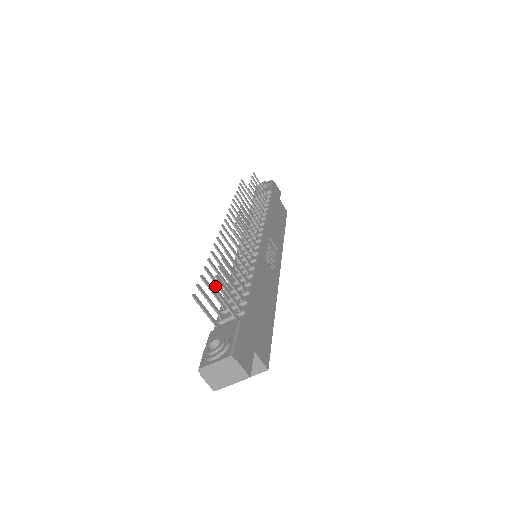
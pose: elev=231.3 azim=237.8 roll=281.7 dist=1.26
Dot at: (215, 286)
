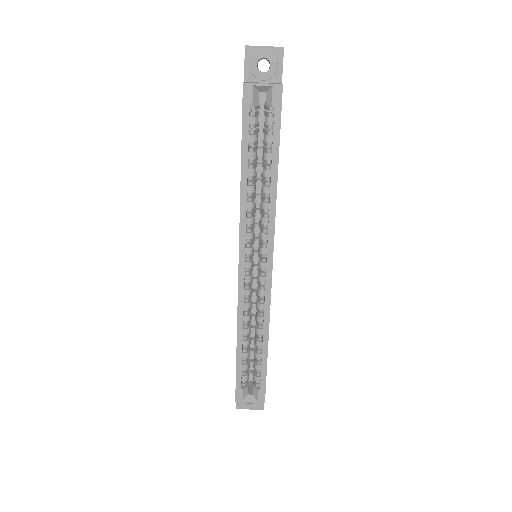
Dot at: occluded
